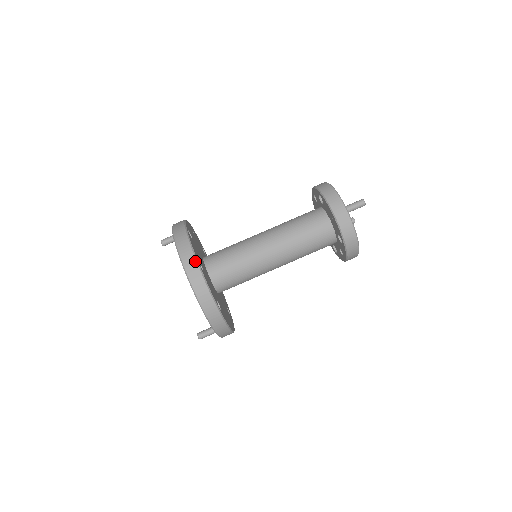
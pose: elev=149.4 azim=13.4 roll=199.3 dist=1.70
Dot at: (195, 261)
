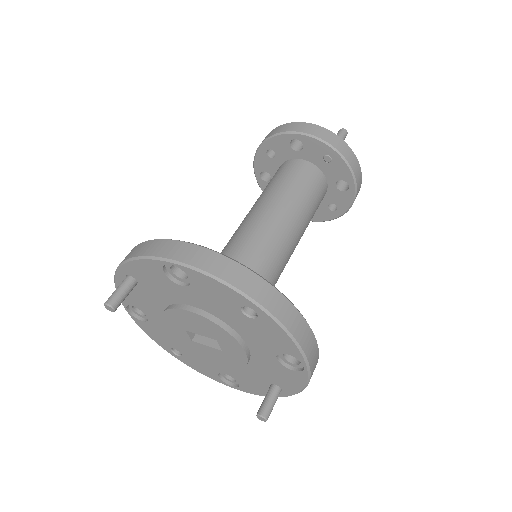
Dot at: (263, 281)
